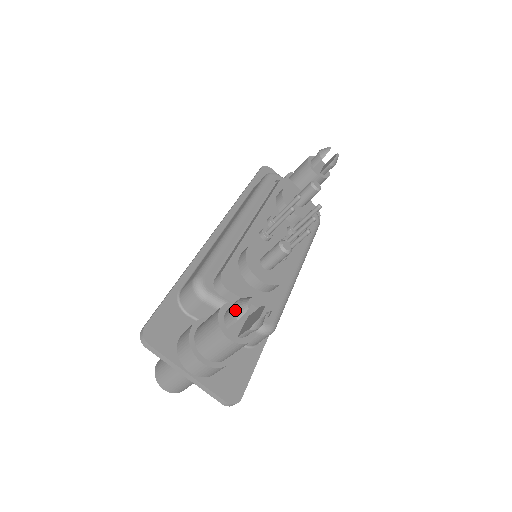
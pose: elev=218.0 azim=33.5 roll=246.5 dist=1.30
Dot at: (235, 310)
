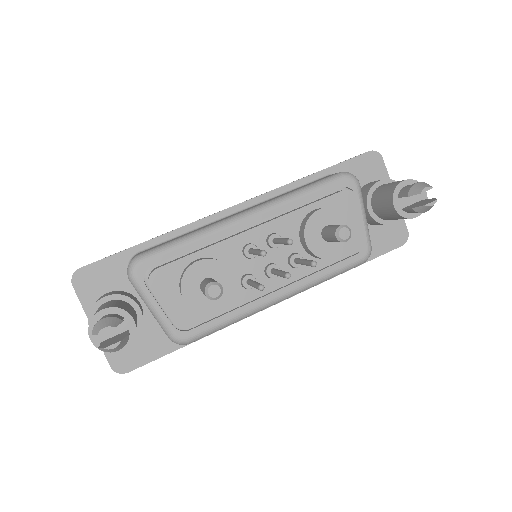
Dot at: (95, 325)
